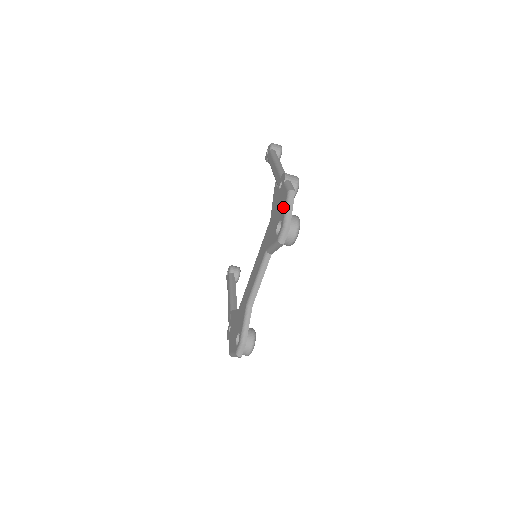
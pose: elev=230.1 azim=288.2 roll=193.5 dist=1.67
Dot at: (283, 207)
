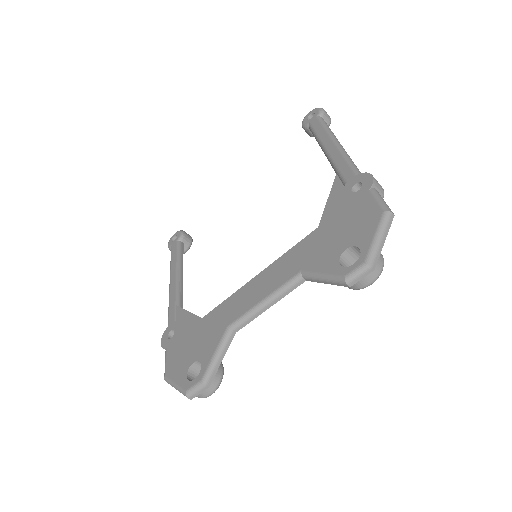
Dot at: (368, 230)
